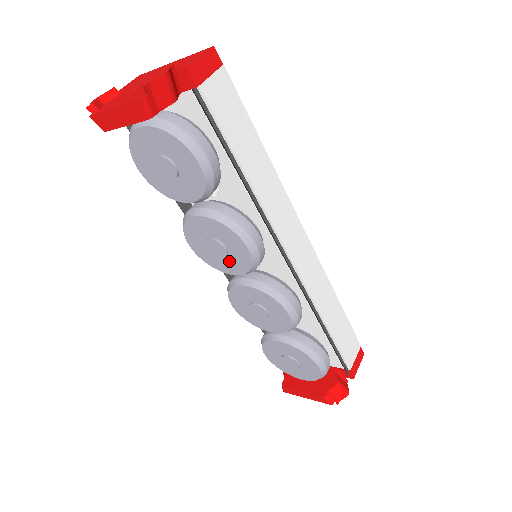
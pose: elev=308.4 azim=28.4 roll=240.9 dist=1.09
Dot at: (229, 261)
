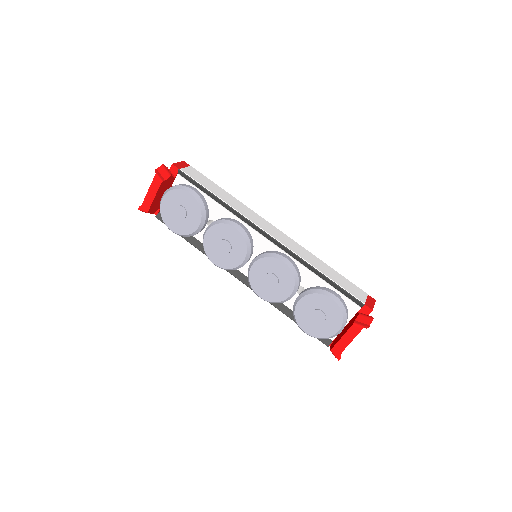
Dot at: (235, 252)
